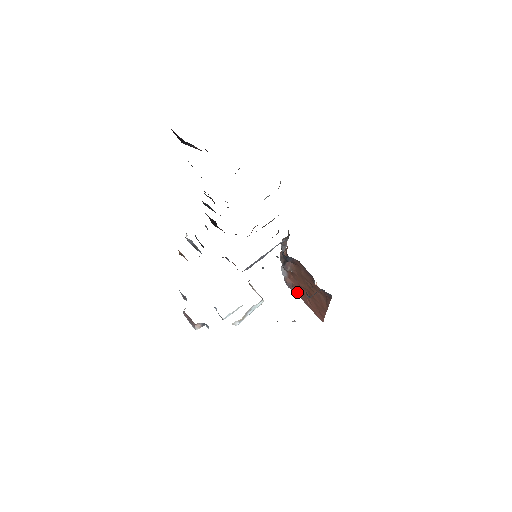
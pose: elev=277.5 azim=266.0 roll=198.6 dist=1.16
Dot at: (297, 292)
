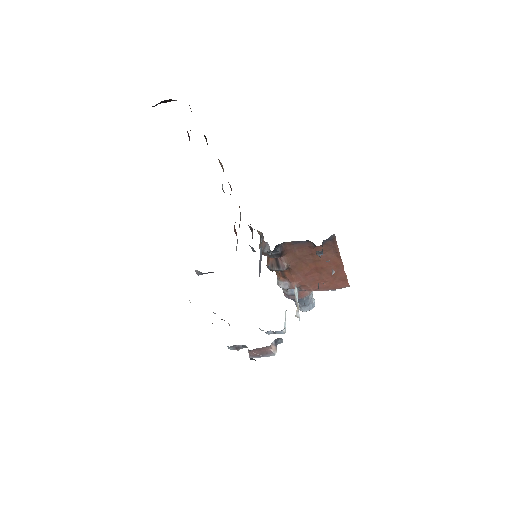
Dot at: (309, 289)
